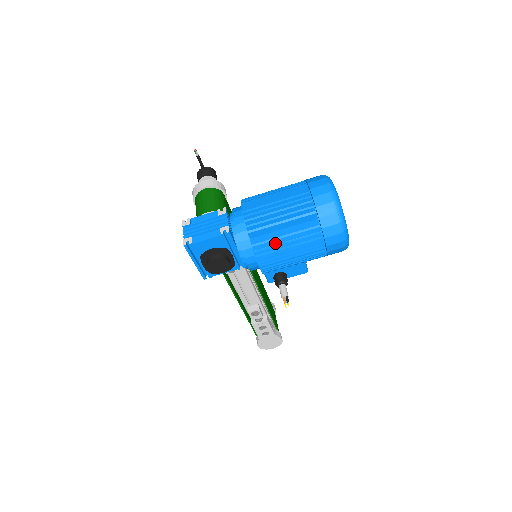
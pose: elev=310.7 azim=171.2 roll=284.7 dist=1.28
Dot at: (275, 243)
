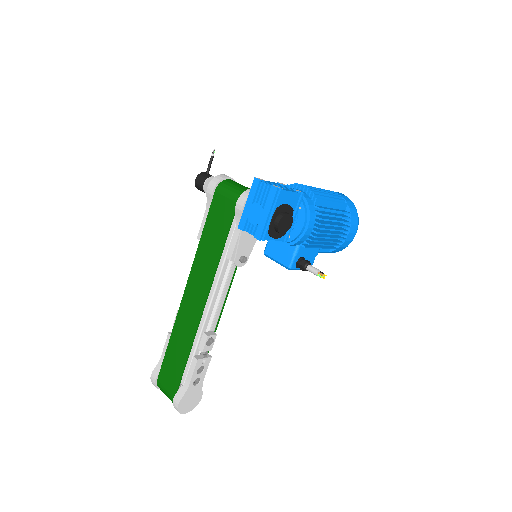
Dot at: (330, 214)
